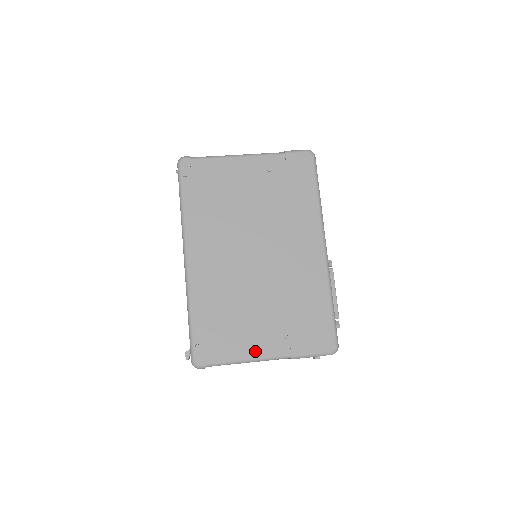
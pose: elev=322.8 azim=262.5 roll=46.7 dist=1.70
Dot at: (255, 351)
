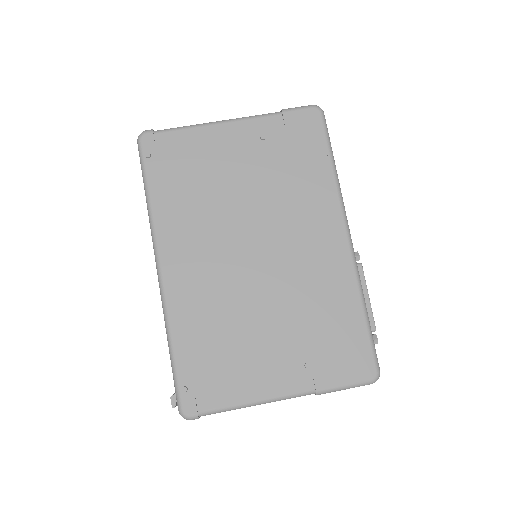
Dot at: (265, 389)
